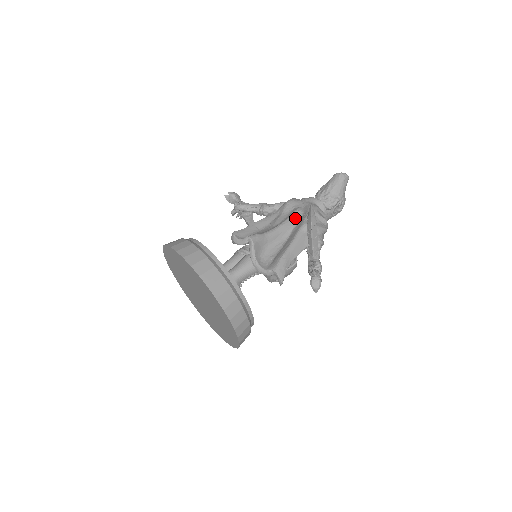
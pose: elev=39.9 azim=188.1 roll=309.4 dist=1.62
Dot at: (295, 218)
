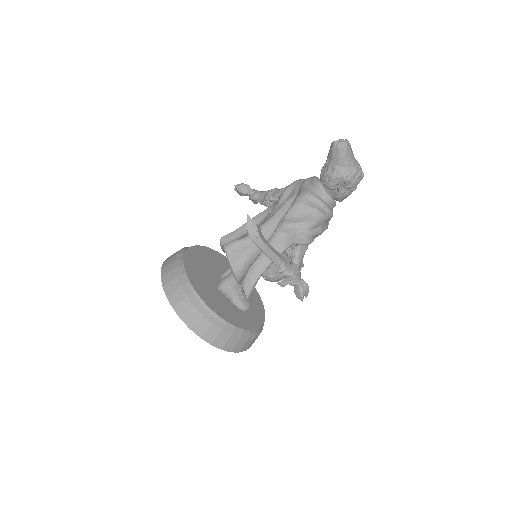
Dot at: (282, 212)
